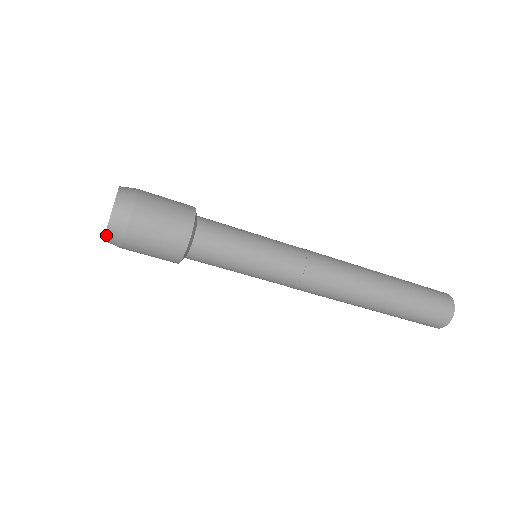
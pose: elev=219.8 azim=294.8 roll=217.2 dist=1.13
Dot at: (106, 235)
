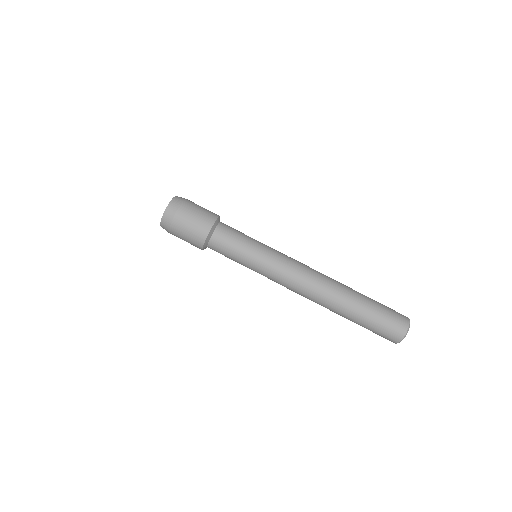
Dot at: (165, 212)
